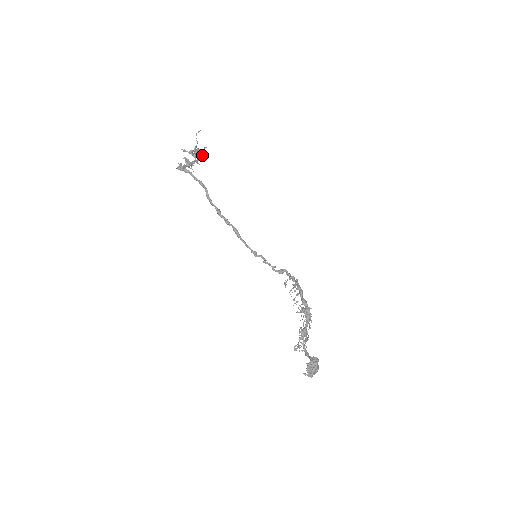
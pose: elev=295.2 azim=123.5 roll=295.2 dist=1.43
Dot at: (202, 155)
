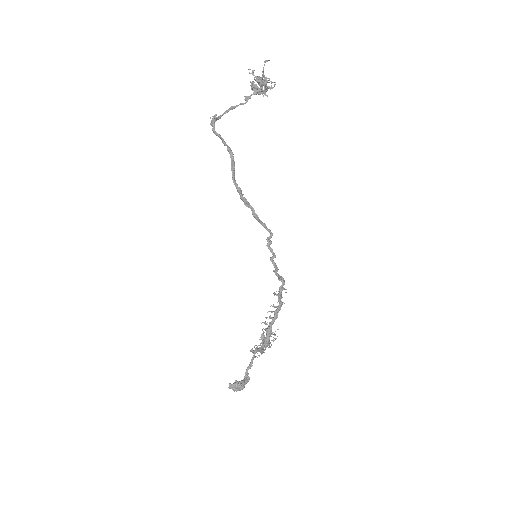
Dot at: occluded
